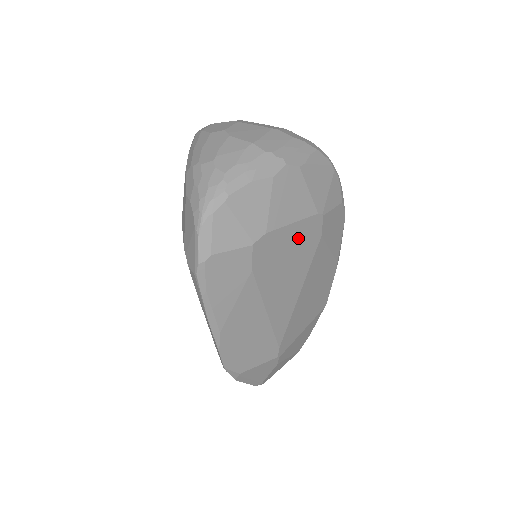
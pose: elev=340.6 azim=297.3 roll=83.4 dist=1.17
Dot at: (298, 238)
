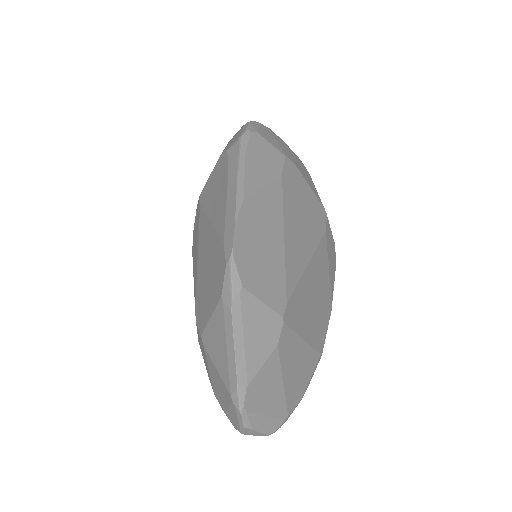
Dot at: (311, 204)
